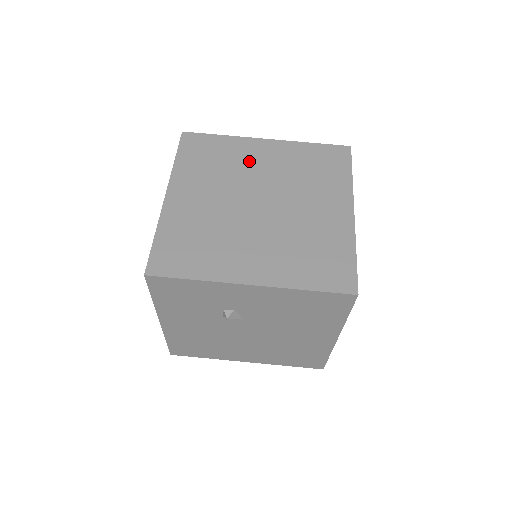
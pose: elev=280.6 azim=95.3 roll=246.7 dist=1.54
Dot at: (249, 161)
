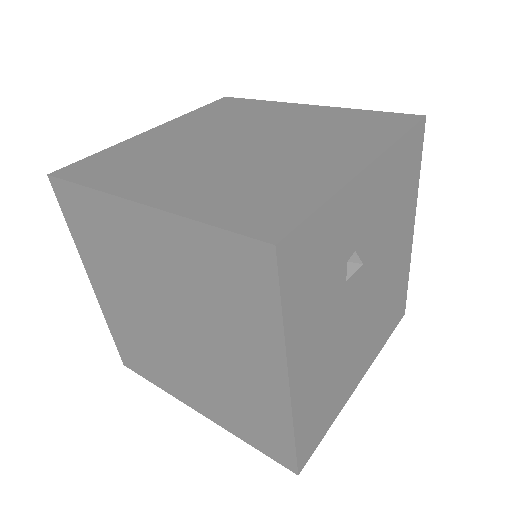
Dot at: (168, 141)
